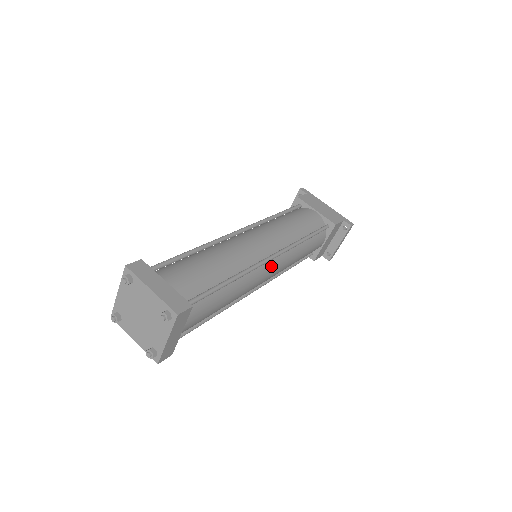
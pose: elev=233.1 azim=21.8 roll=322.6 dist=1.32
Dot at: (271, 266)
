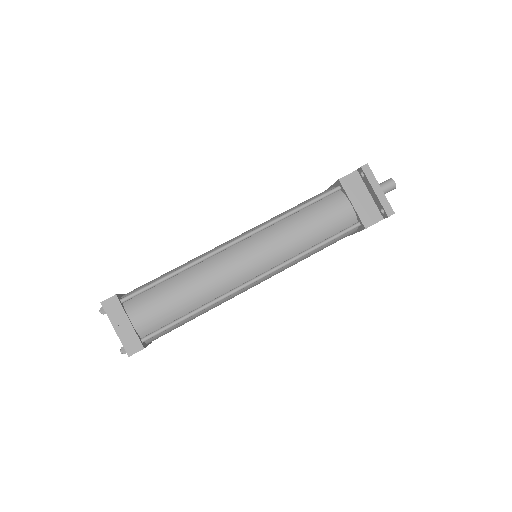
Dot at: (241, 250)
